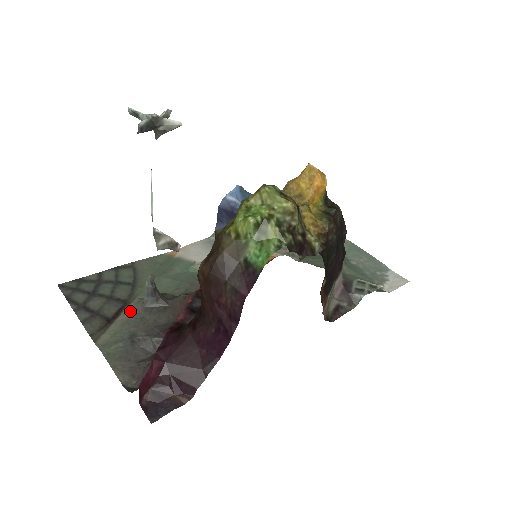
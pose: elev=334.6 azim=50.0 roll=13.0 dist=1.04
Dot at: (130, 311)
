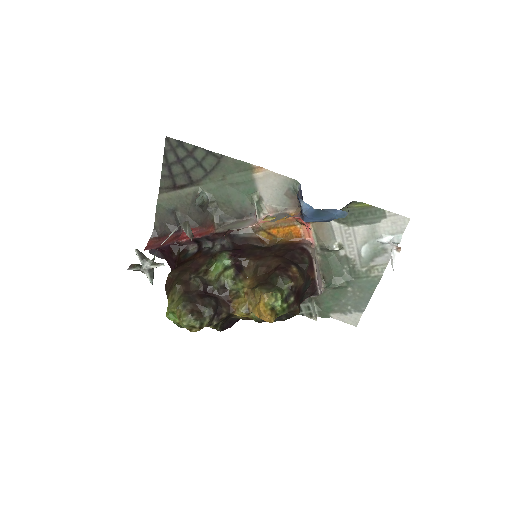
Dot at: (188, 193)
